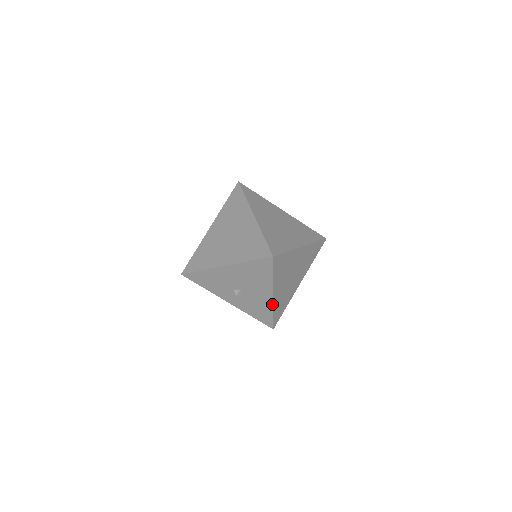
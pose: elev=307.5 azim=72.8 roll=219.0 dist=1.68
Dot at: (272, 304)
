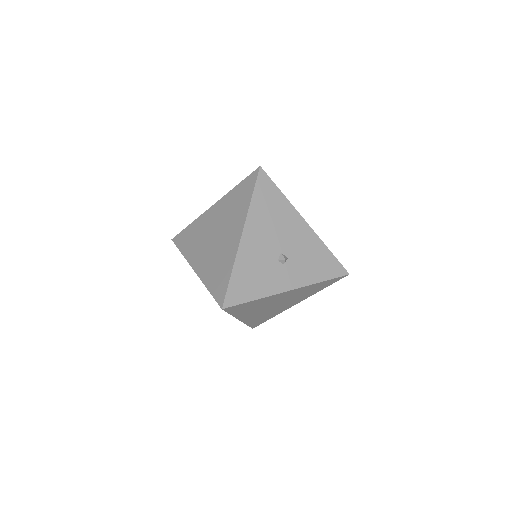
Dot at: (315, 235)
